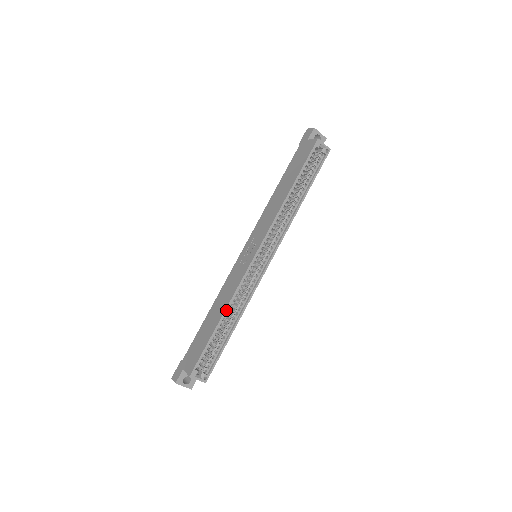
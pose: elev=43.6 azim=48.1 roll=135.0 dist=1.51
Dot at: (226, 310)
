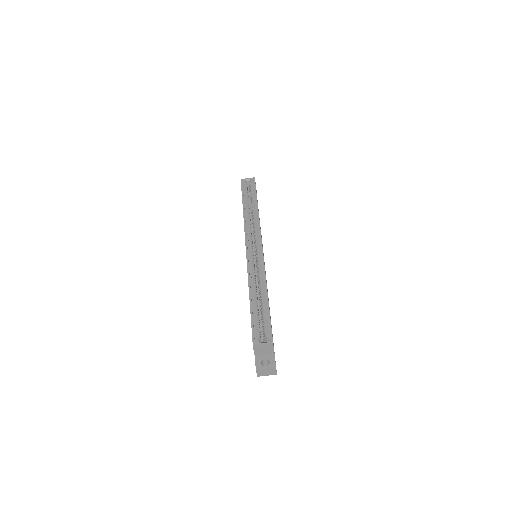
Dot at: (249, 289)
